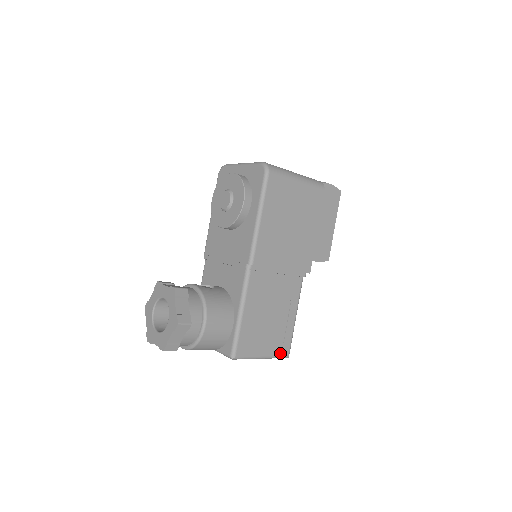
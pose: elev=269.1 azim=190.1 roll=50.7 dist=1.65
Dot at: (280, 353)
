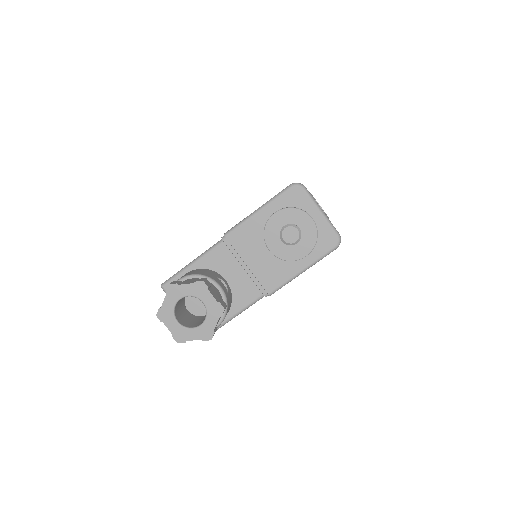
Dot at: occluded
